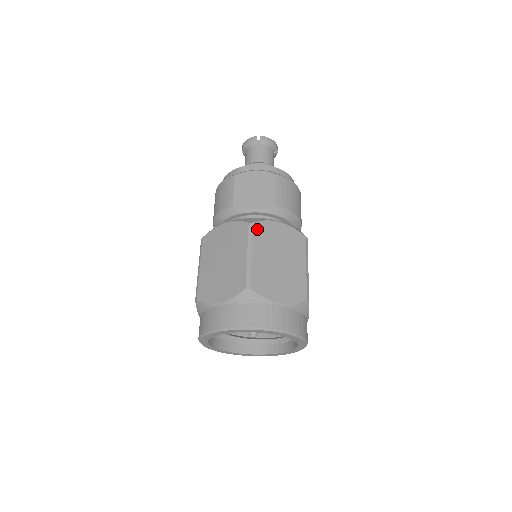
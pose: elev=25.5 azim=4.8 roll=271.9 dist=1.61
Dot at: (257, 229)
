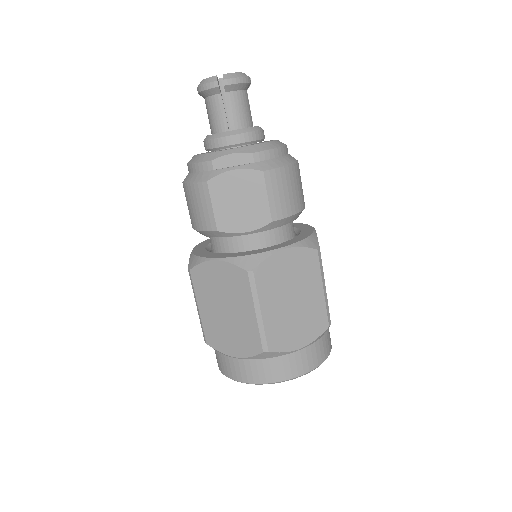
Dot at: (260, 276)
